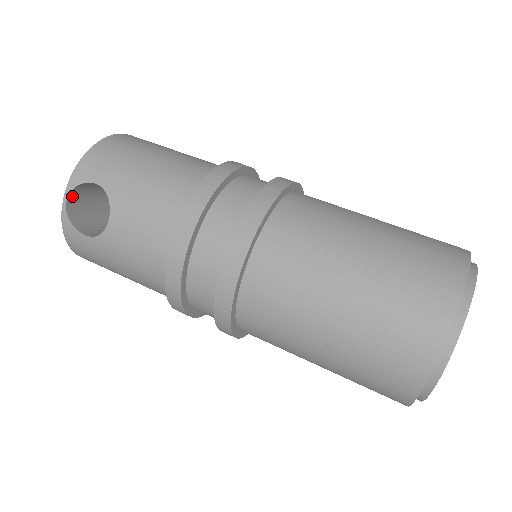
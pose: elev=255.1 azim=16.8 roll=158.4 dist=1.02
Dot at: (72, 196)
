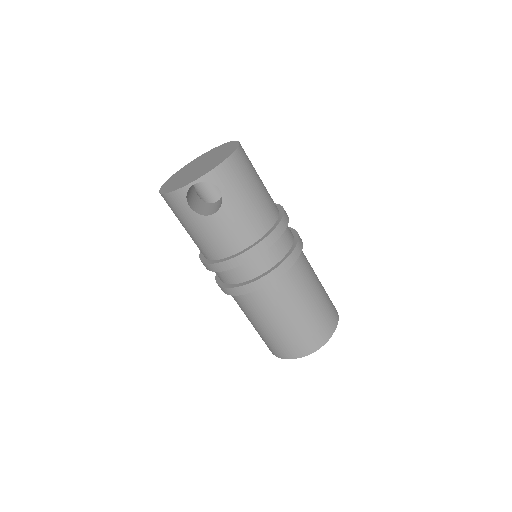
Dot at: (198, 181)
